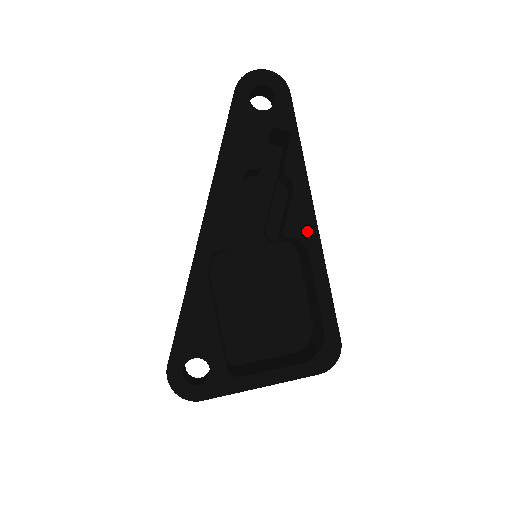
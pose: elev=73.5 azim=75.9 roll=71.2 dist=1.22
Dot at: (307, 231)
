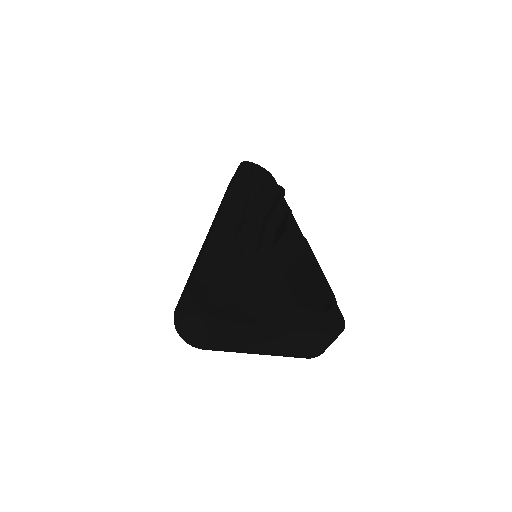
Dot at: occluded
